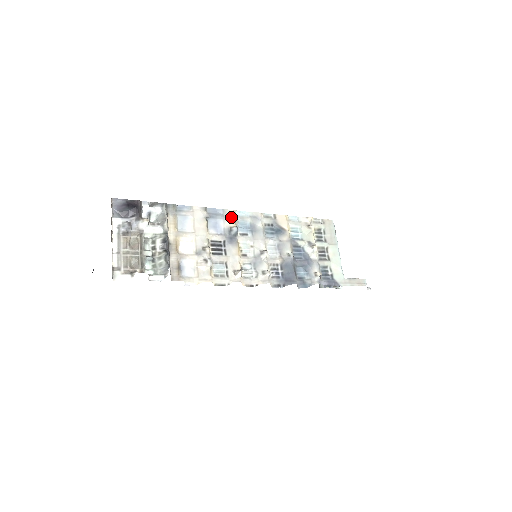
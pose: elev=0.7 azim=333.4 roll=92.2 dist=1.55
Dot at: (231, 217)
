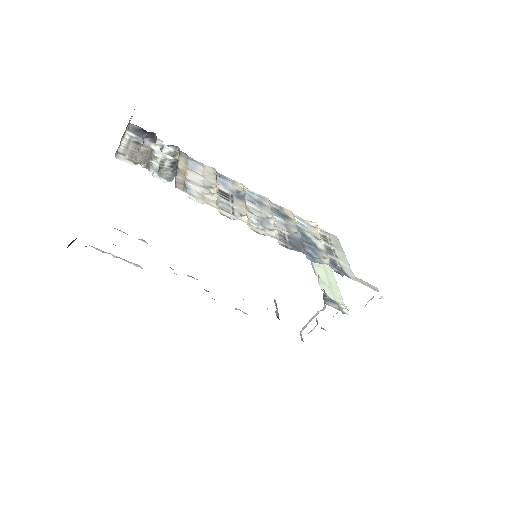
Dot at: (239, 186)
